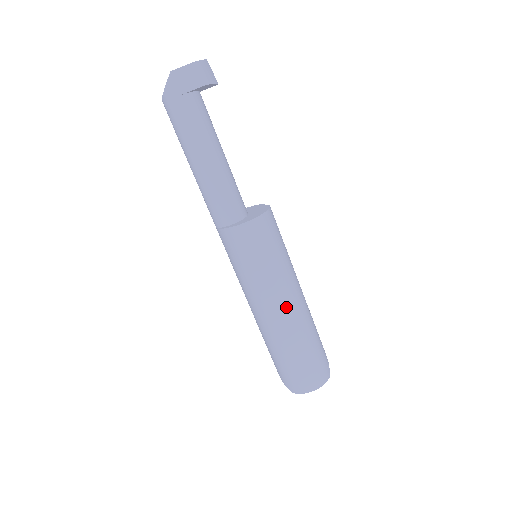
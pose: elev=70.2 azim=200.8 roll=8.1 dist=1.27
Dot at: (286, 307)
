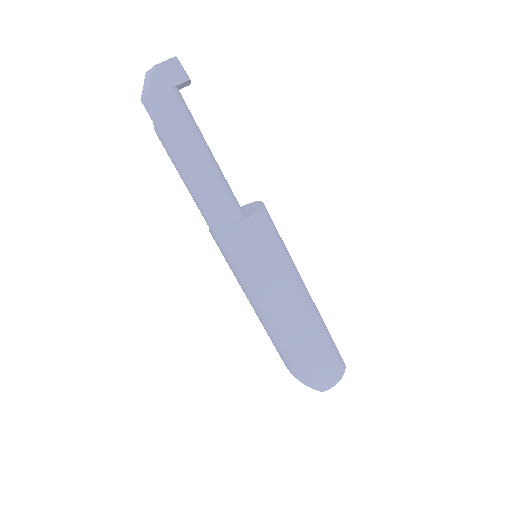
Dot at: (303, 296)
